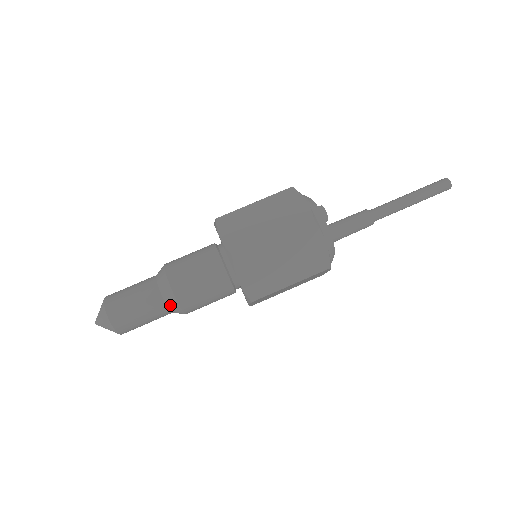
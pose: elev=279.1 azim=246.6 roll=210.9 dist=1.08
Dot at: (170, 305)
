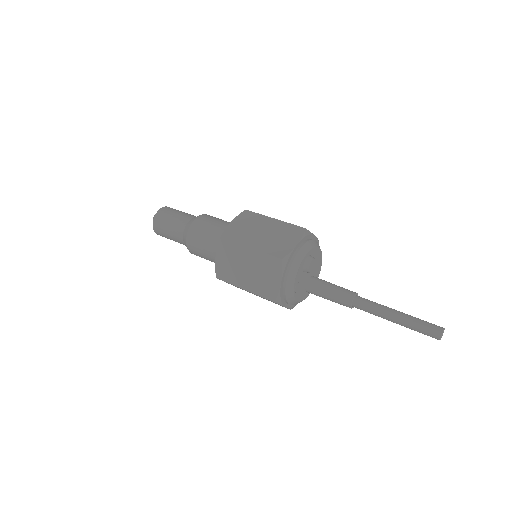
Dot at: (184, 239)
